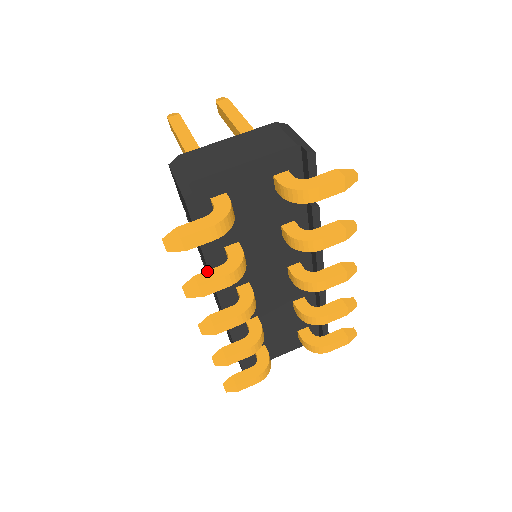
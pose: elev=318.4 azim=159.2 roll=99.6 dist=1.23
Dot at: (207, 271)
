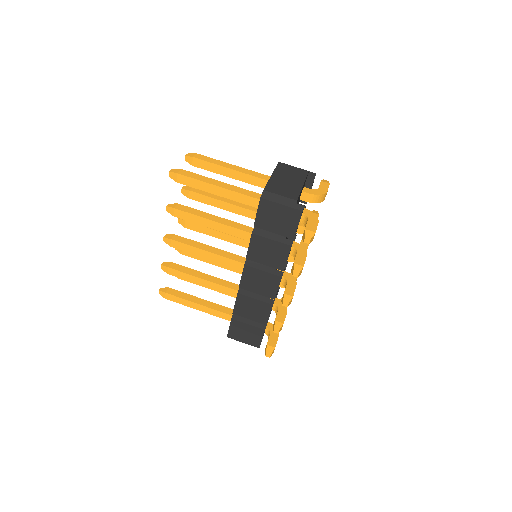
Dot at: (296, 258)
